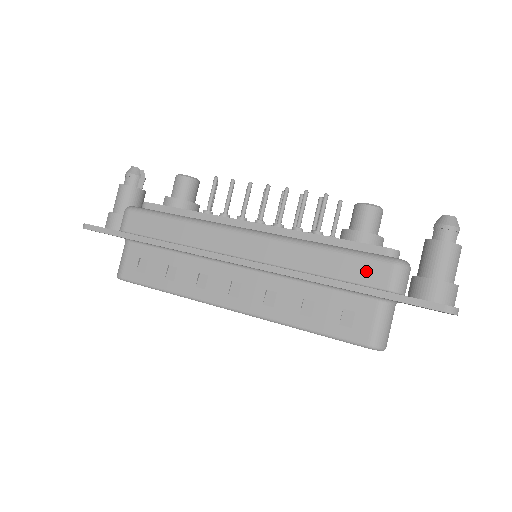
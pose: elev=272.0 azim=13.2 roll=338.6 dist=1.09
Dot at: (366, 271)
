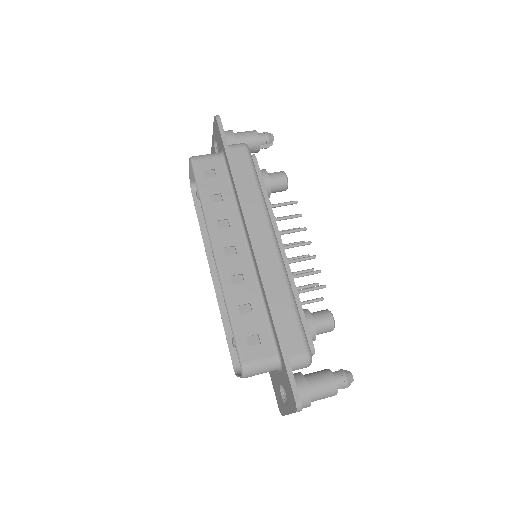
Dot at: (293, 337)
